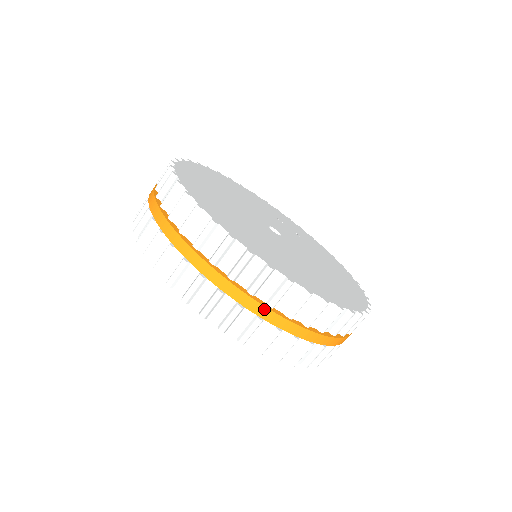
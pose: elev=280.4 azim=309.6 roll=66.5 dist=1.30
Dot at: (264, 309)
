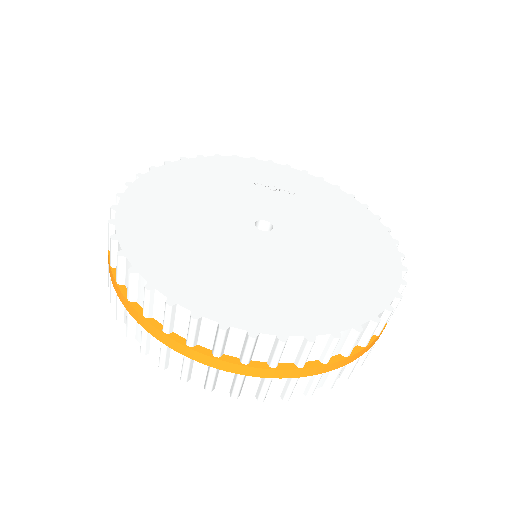
Dot at: (295, 371)
